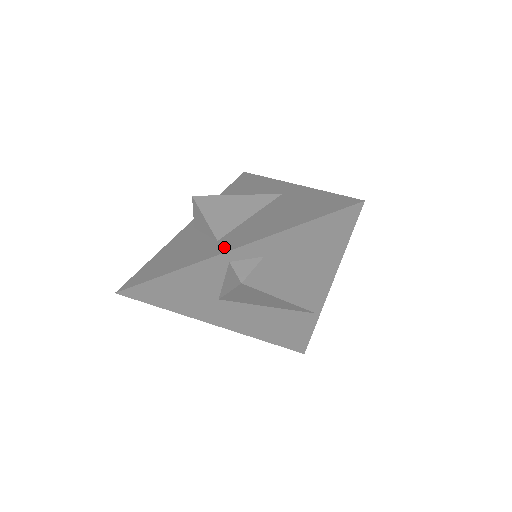
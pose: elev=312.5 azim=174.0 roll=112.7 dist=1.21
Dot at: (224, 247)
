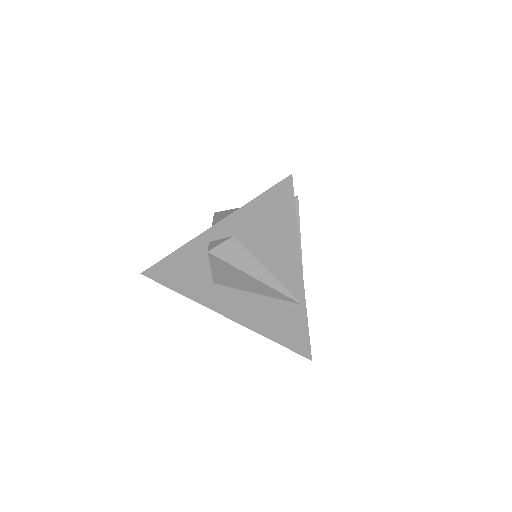
Dot at: occluded
